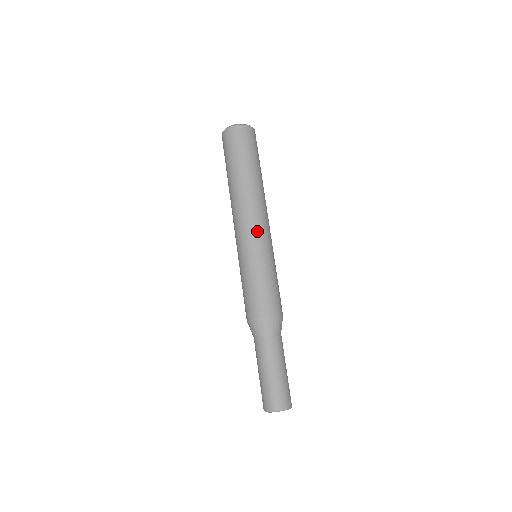
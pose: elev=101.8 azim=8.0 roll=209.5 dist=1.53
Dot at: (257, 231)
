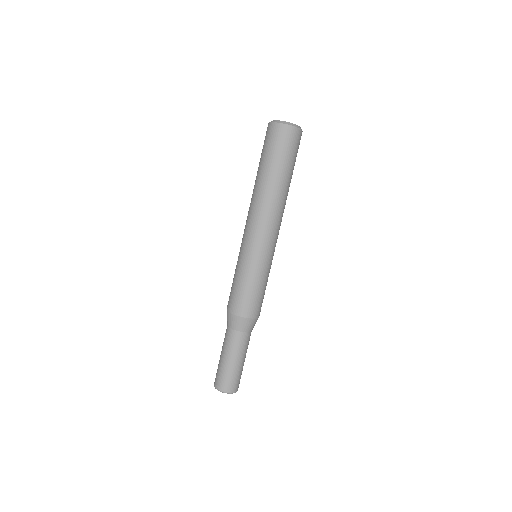
Dot at: (275, 241)
